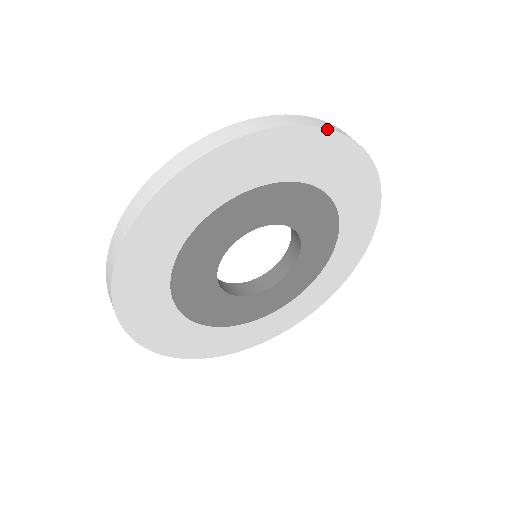
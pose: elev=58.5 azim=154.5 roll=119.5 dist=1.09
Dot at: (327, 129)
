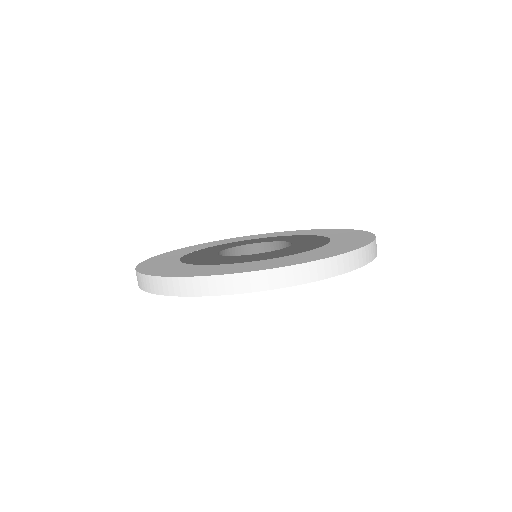
Dot at: occluded
